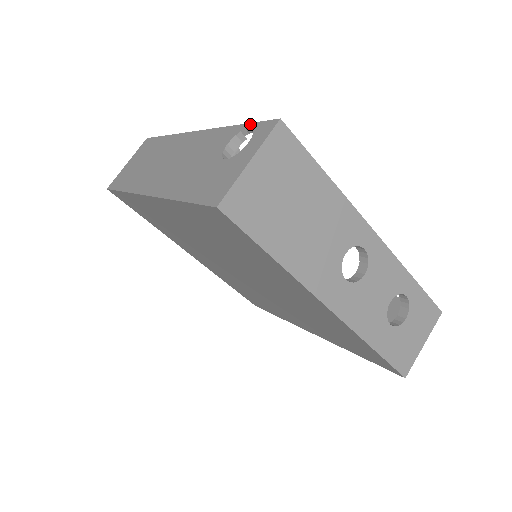
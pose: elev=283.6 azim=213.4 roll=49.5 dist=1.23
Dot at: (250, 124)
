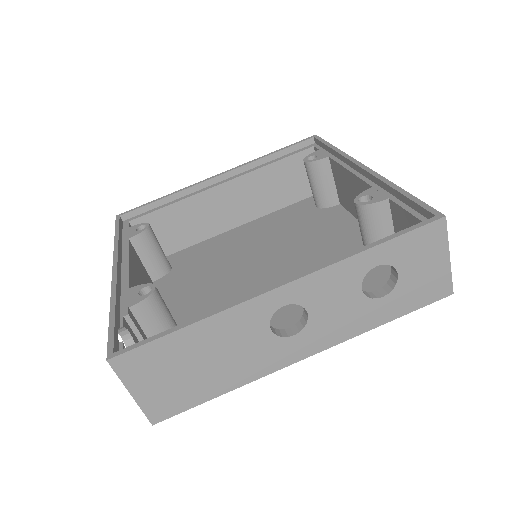
Dot at: (109, 331)
